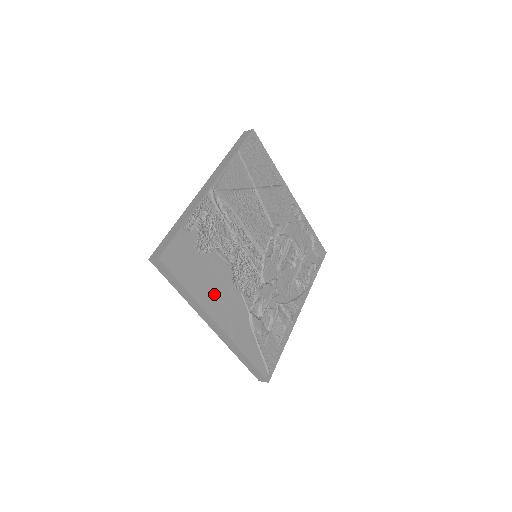
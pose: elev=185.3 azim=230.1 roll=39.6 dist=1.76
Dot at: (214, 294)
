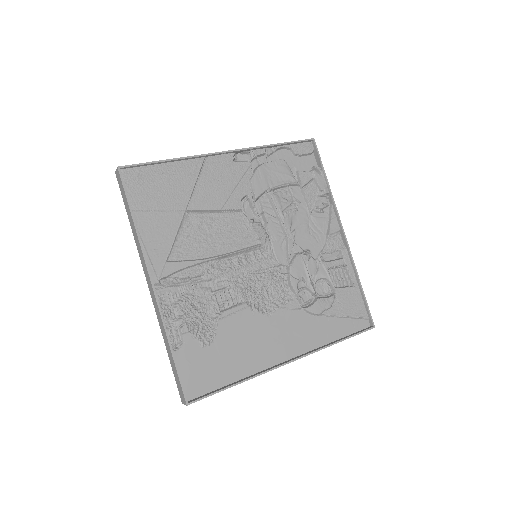
Dot at: (258, 347)
